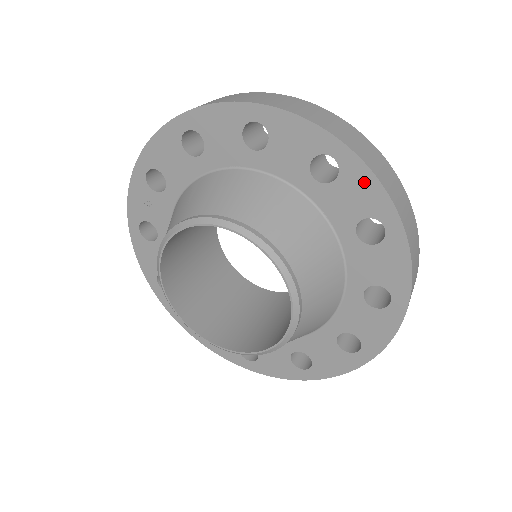
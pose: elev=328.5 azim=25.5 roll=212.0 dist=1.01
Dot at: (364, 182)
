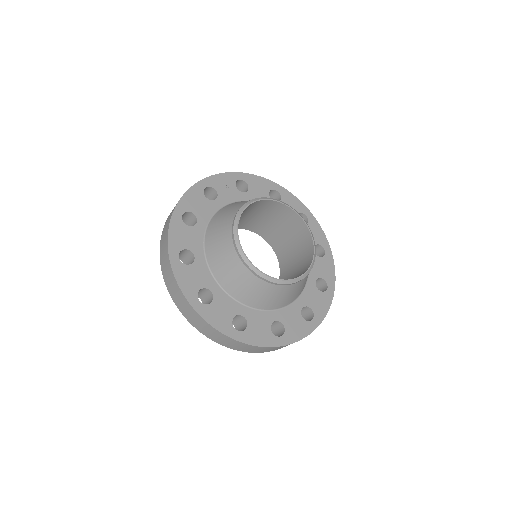
Dot at: (330, 267)
